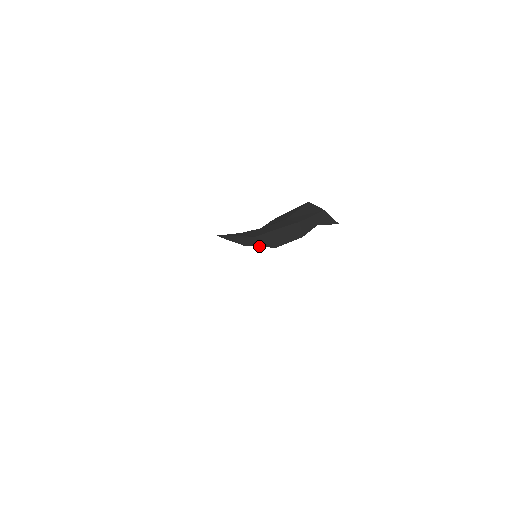
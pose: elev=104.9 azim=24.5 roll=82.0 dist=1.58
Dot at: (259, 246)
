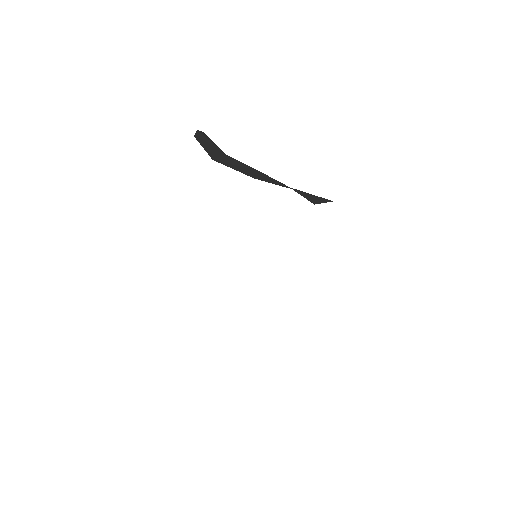
Dot at: (204, 147)
